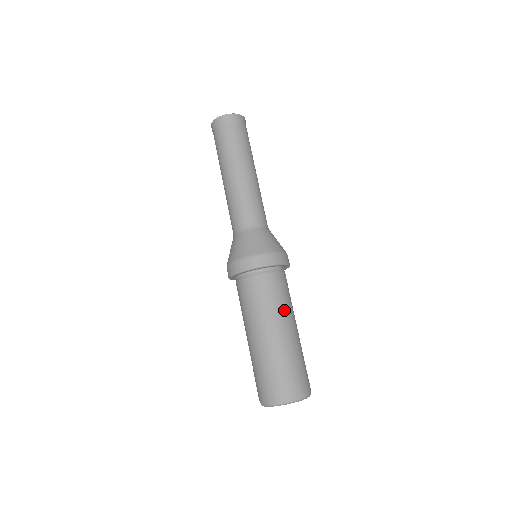
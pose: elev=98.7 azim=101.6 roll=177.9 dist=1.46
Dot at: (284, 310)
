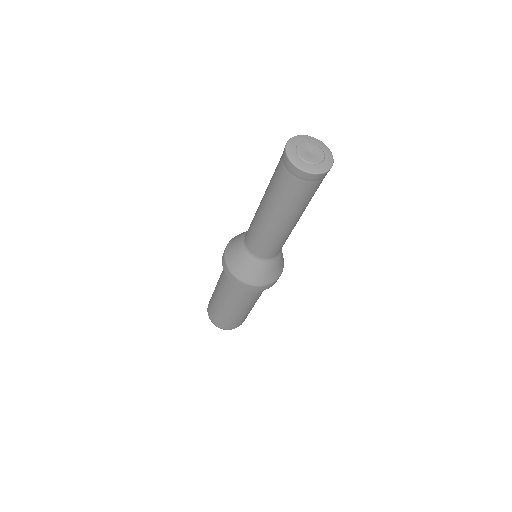
Dot at: (248, 303)
